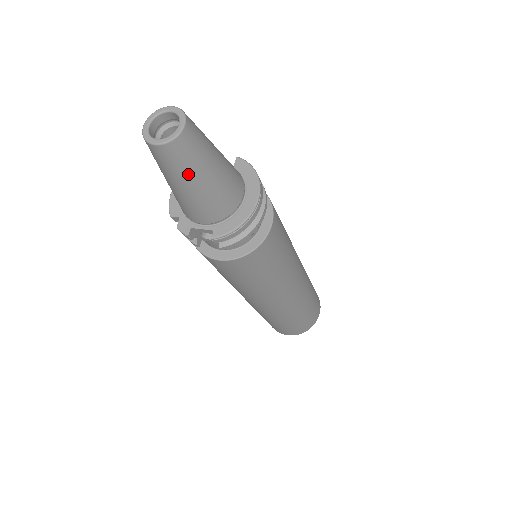
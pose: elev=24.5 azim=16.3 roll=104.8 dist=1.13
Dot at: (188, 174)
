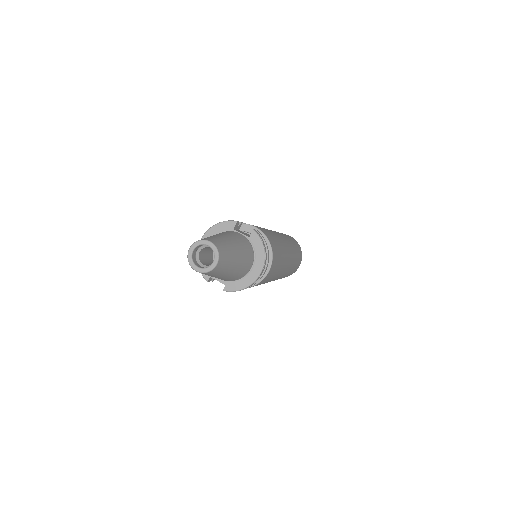
Dot at: (214, 276)
